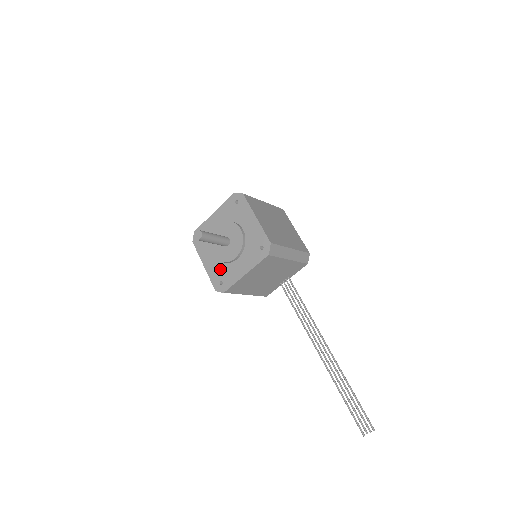
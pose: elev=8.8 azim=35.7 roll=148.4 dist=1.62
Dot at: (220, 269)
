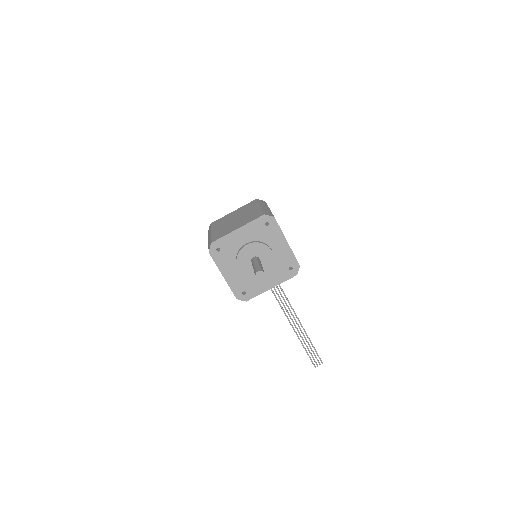
Dot at: (244, 282)
